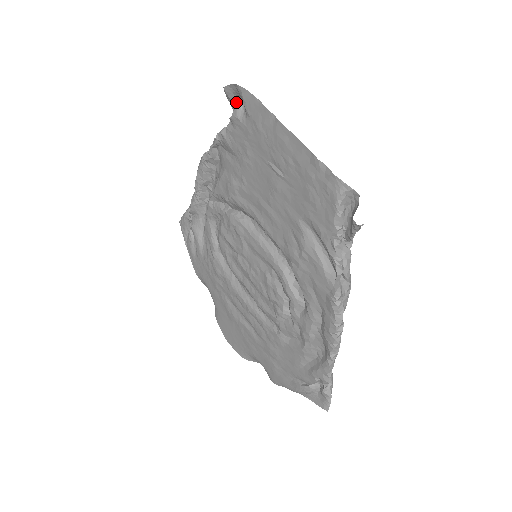
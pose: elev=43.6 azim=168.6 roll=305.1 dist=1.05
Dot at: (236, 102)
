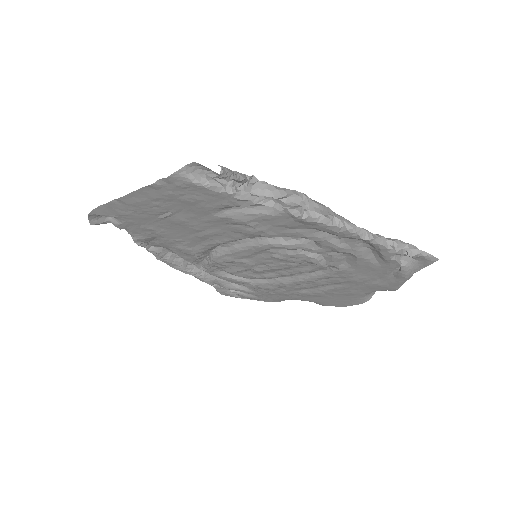
Dot at: occluded
